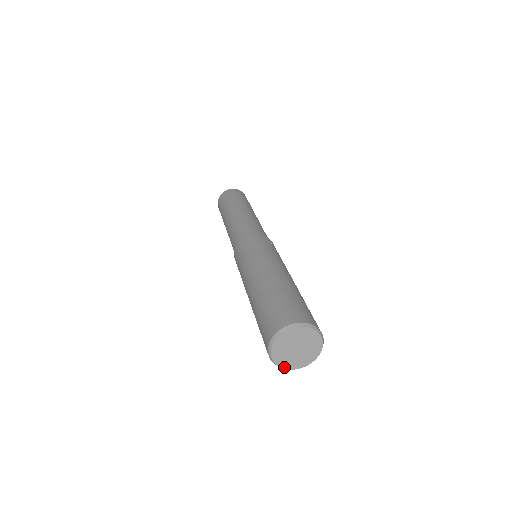
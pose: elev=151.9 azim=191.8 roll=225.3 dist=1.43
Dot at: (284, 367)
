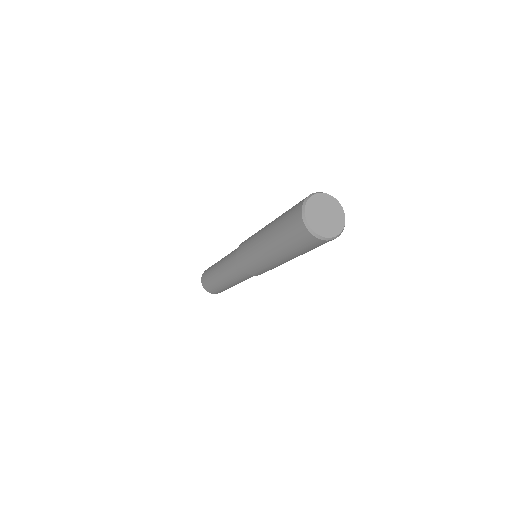
Dot at: (322, 235)
